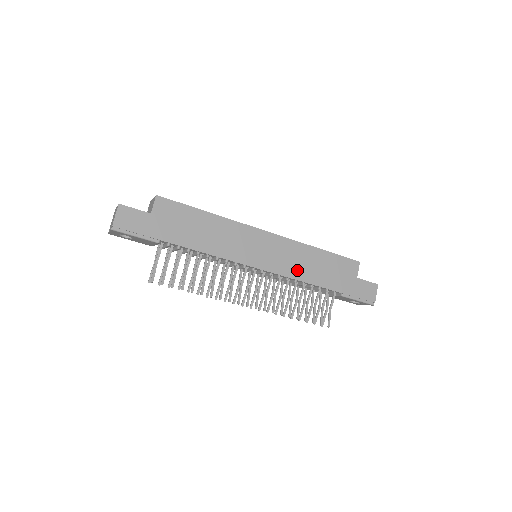
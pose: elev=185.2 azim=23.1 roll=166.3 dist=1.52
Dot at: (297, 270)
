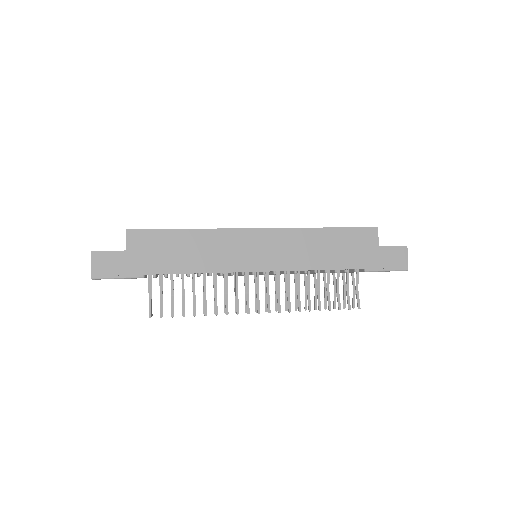
Dot at: (304, 259)
